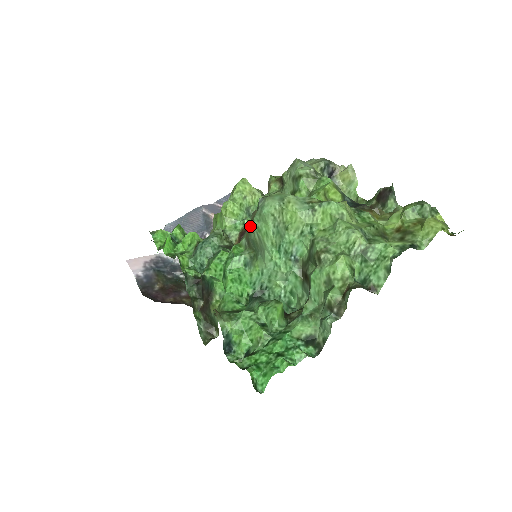
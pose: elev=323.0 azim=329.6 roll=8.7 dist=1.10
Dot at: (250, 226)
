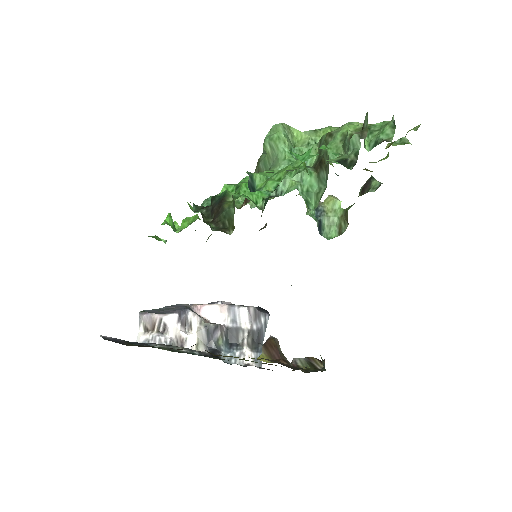
Dot at: (259, 158)
